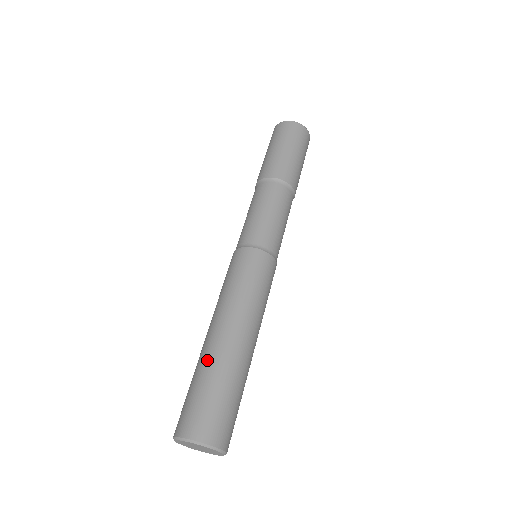
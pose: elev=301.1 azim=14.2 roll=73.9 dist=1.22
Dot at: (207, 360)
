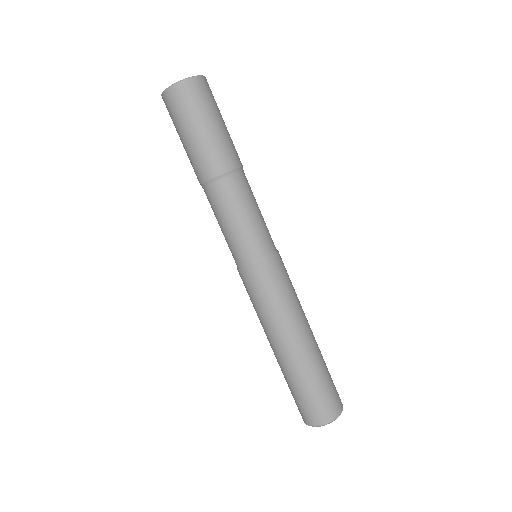
Dot at: occluded
